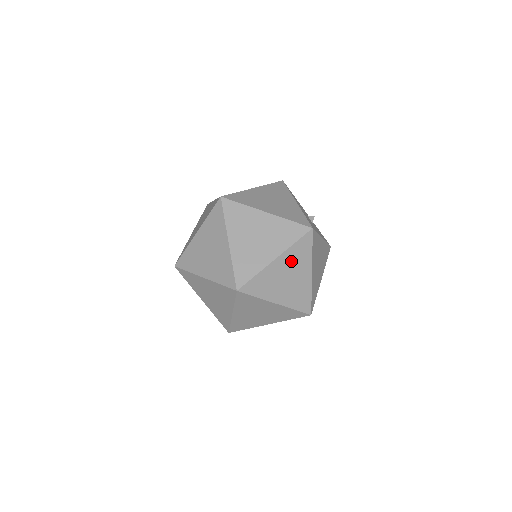
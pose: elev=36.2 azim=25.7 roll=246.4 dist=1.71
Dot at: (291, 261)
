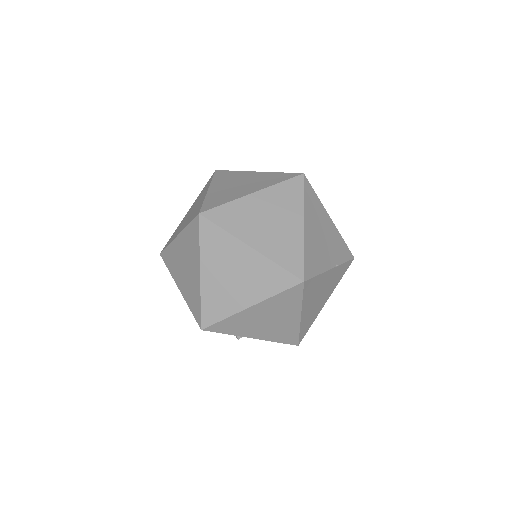
Dot at: (313, 218)
